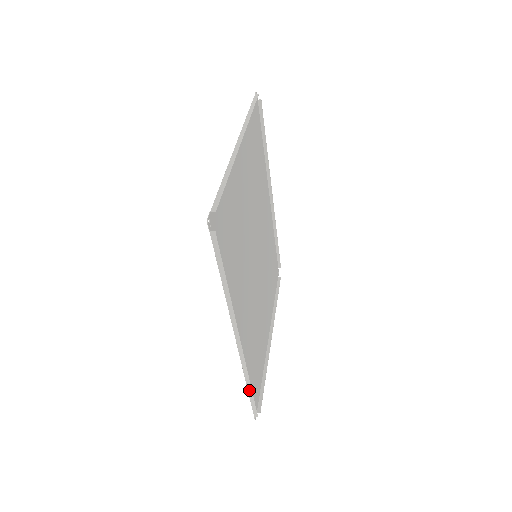
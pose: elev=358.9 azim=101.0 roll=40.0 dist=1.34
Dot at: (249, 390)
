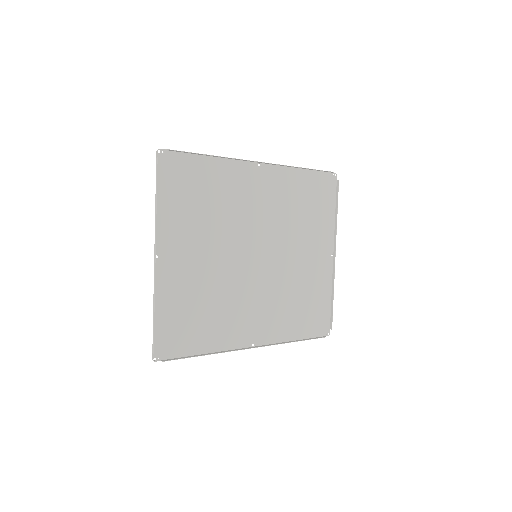
Dot at: occluded
